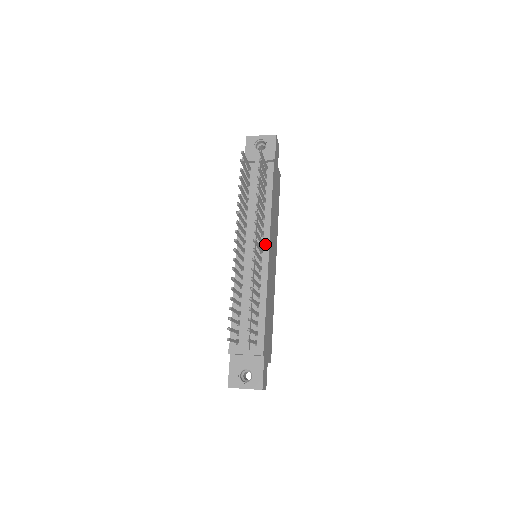
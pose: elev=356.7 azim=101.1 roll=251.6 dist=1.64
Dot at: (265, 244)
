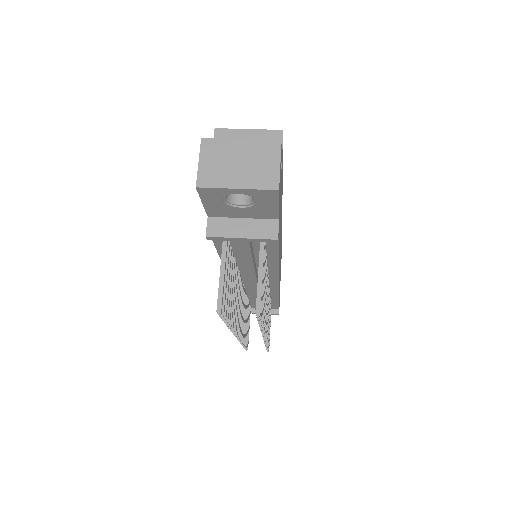
Dot at: (272, 280)
